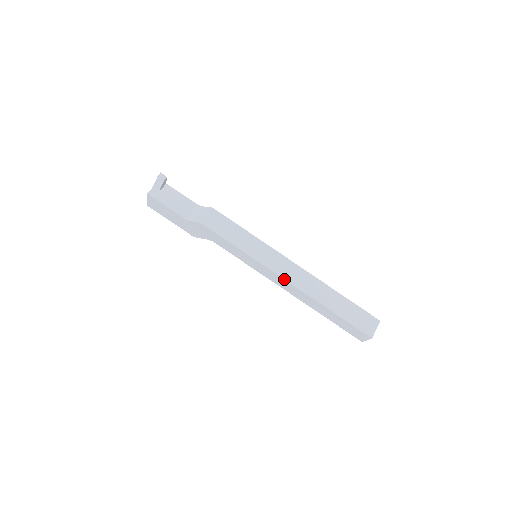
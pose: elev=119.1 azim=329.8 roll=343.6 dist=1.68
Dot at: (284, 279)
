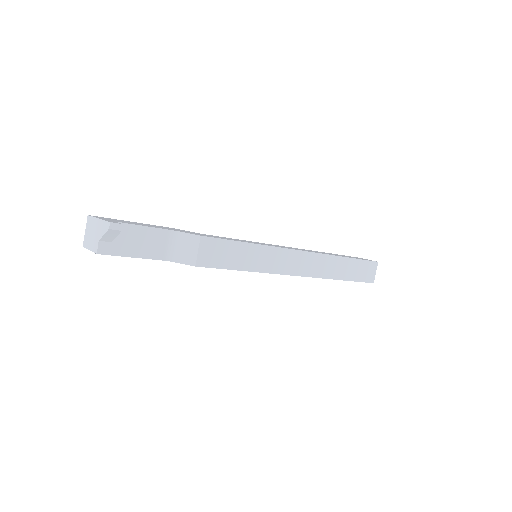
Dot at: occluded
